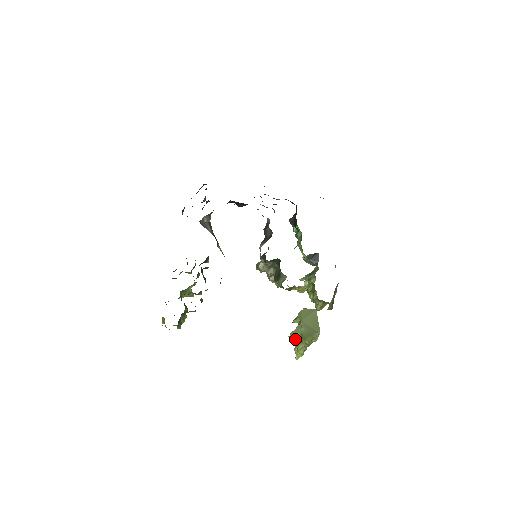
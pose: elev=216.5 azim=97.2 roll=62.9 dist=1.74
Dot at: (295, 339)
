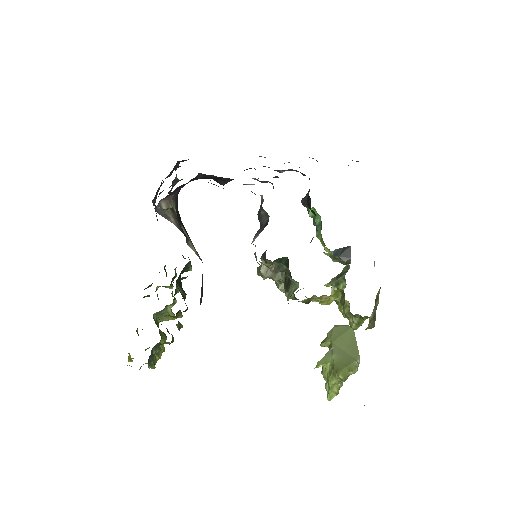
Dot at: (324, 371)
